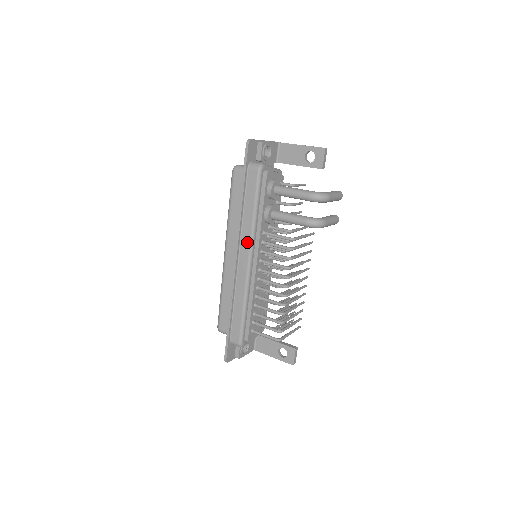
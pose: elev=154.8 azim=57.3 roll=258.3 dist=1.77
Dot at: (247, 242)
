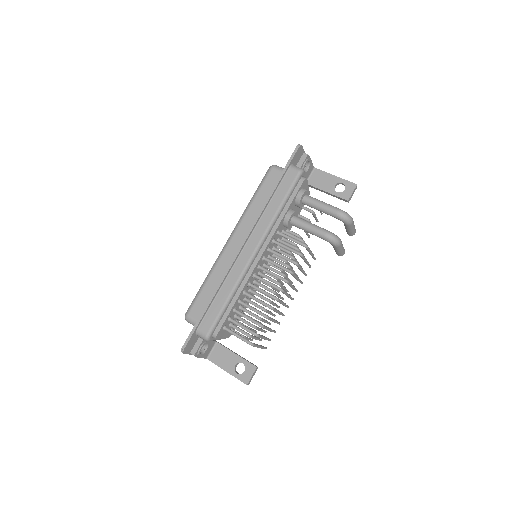
Dot at: (261, 233)
